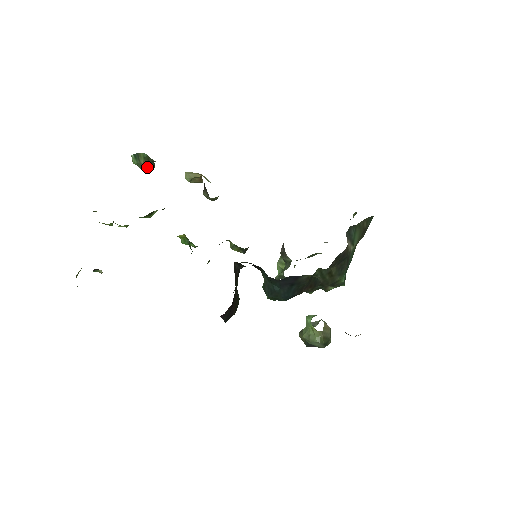
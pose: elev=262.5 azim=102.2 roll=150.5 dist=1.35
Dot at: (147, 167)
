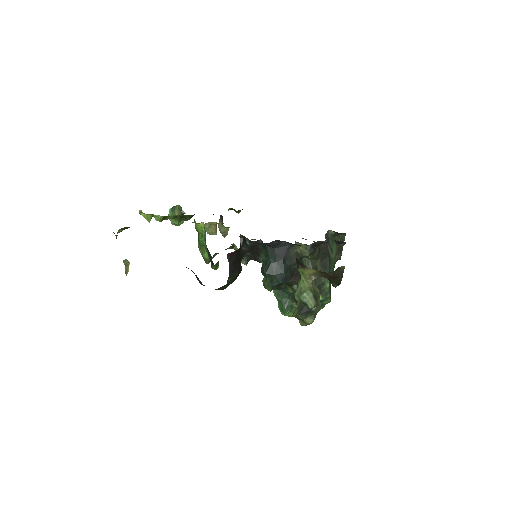
Dot at: occluded
